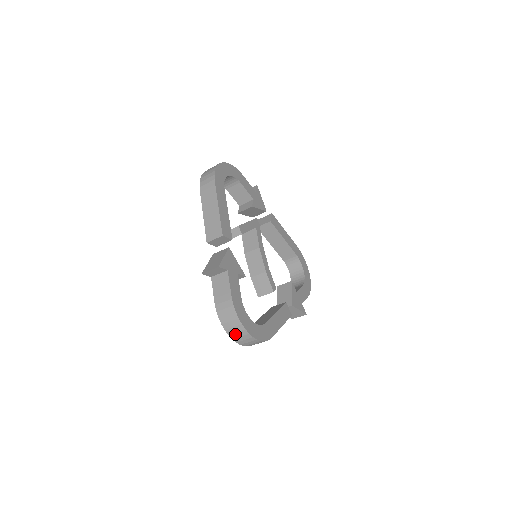
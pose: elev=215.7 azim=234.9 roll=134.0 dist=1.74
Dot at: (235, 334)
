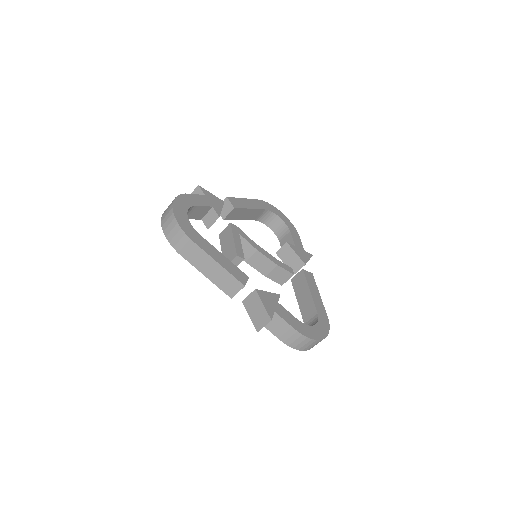
Dot at: occluded
